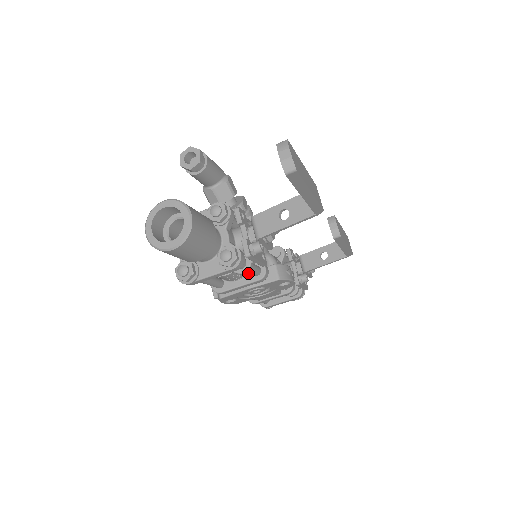
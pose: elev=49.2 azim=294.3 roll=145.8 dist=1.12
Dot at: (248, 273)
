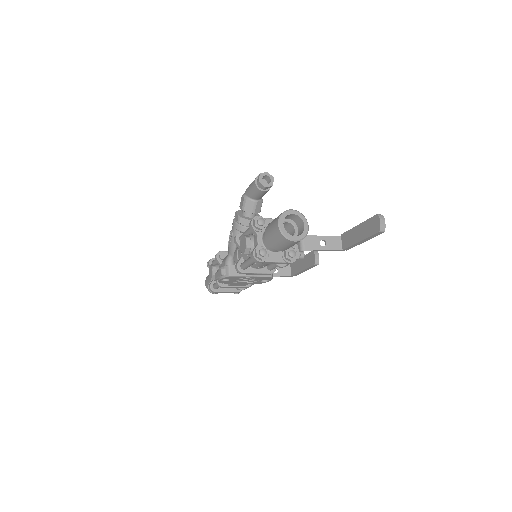
Dot at: (265, 266)
